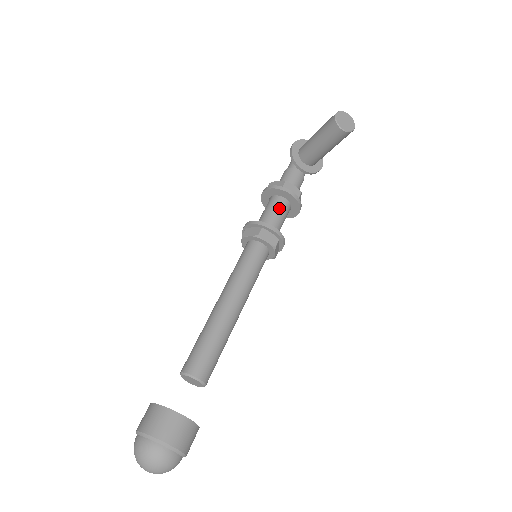
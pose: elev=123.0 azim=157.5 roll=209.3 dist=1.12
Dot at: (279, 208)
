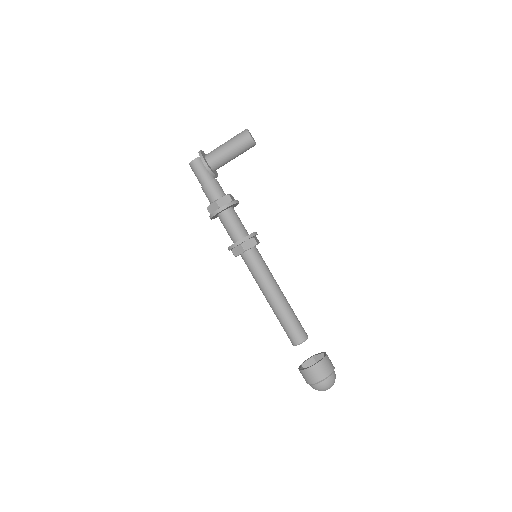
Dot at: (237, 216)
